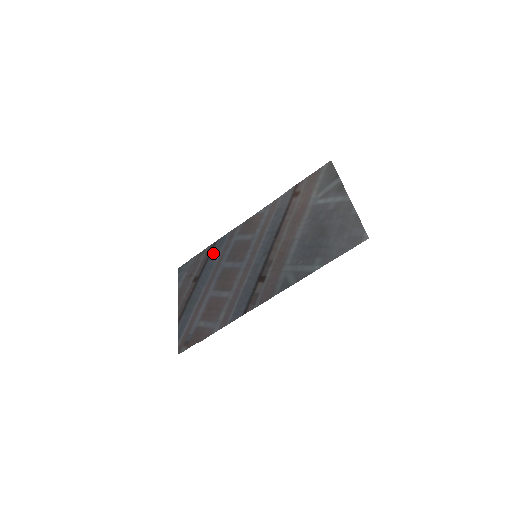
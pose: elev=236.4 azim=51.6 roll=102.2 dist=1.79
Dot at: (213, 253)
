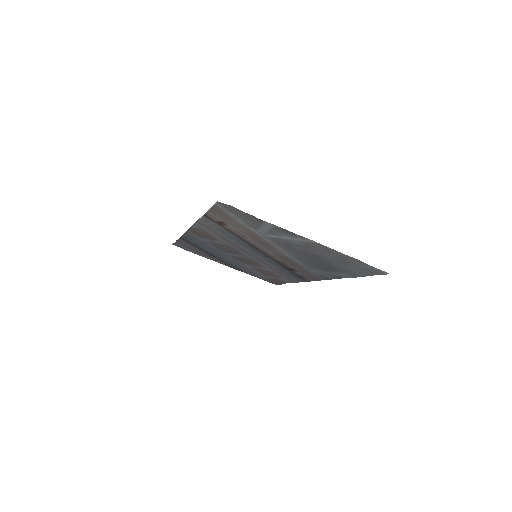
Dot at: occluded
